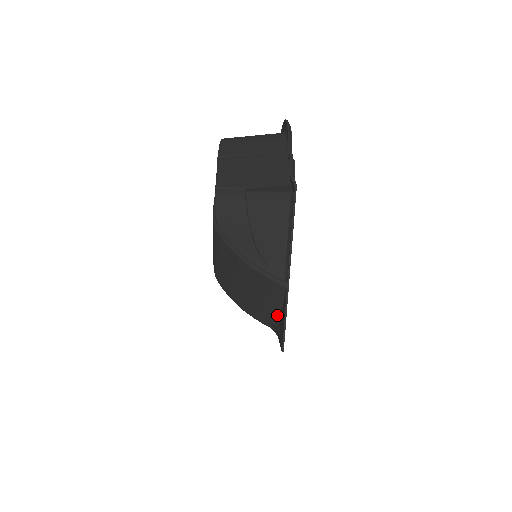
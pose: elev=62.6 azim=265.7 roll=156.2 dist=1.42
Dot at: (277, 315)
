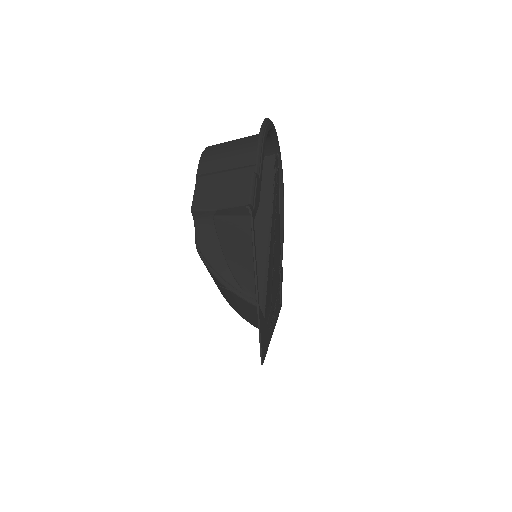
Dot at: occluded
